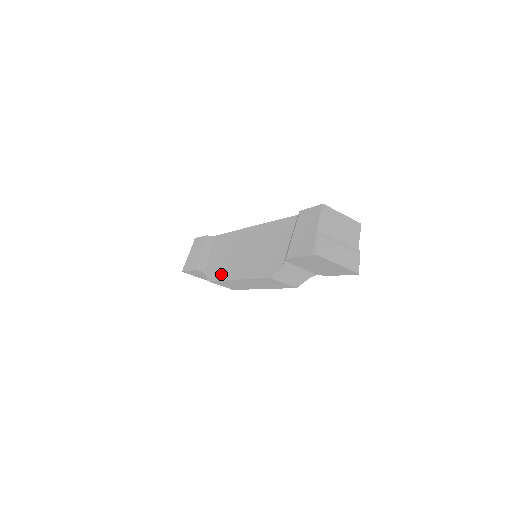
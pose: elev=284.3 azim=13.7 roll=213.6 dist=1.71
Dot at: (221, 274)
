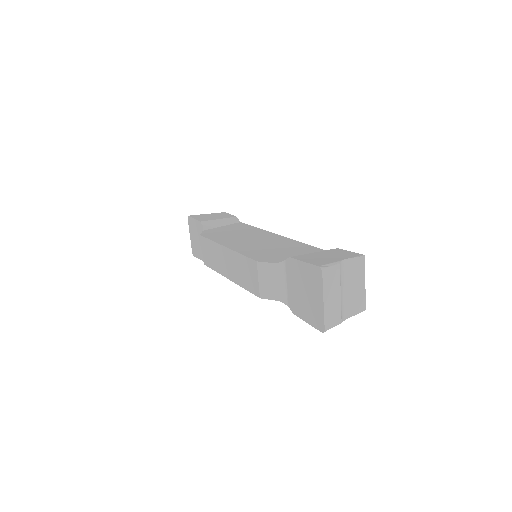
Dot at: (217, 237)
